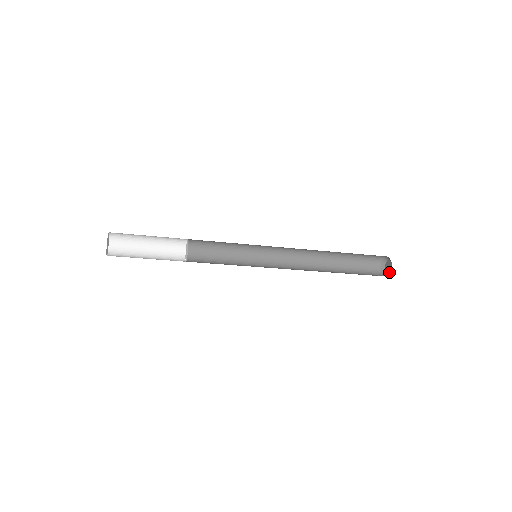
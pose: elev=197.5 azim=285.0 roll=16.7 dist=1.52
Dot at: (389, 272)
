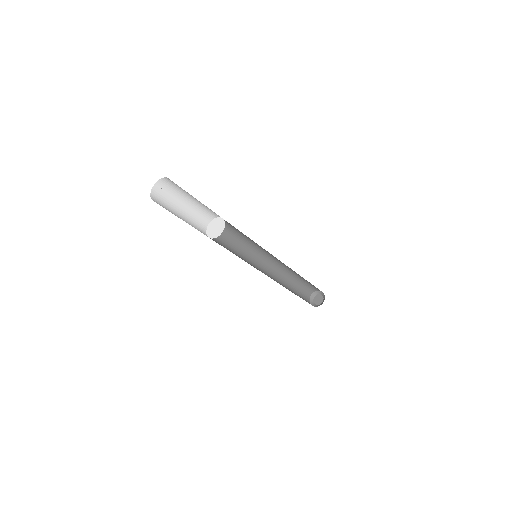
Dot at: (318, 304)
